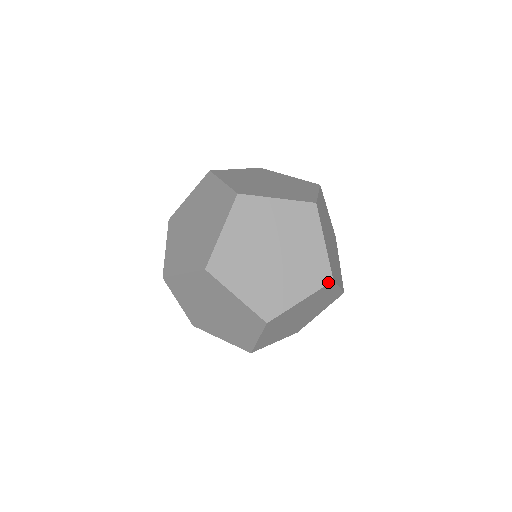
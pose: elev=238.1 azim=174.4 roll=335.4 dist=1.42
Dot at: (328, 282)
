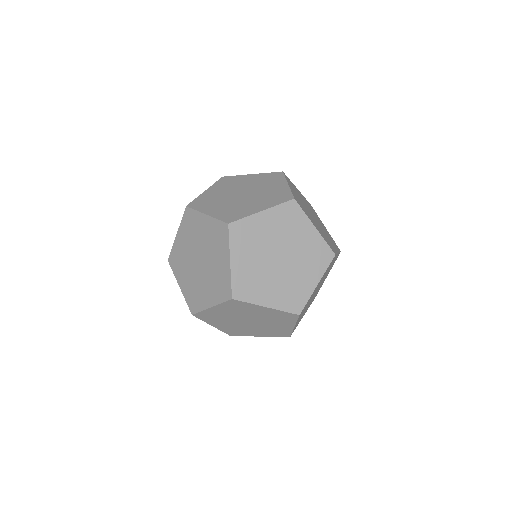
Dot at: (289, 200)
